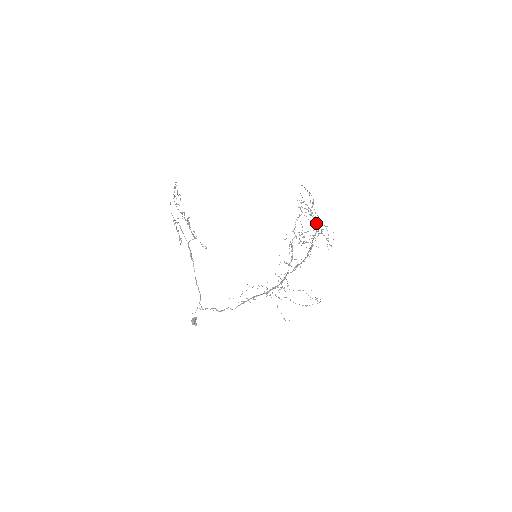
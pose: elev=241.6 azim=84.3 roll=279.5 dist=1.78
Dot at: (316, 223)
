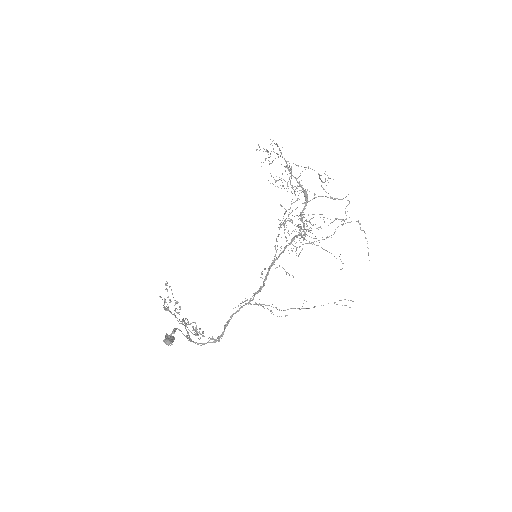
Dot at: (290, 170)
